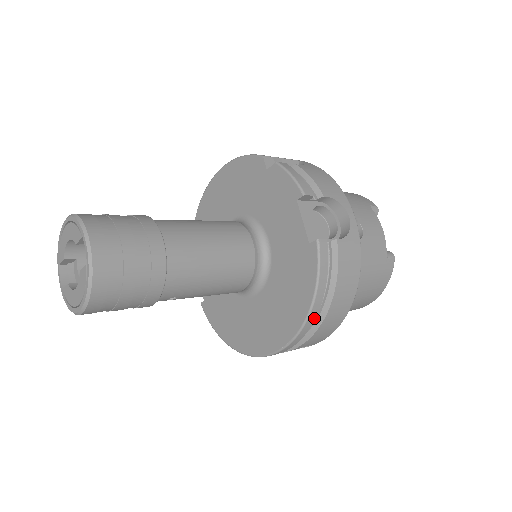
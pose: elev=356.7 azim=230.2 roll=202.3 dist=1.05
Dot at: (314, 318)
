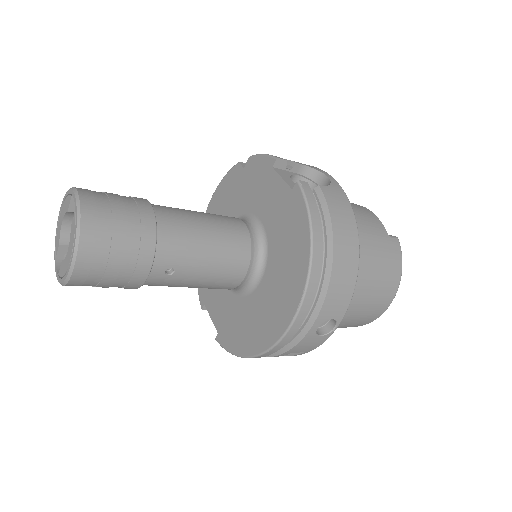
Dot at: (319, 258)
